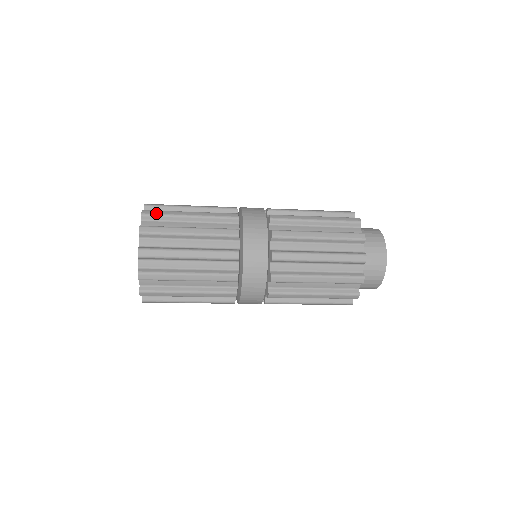
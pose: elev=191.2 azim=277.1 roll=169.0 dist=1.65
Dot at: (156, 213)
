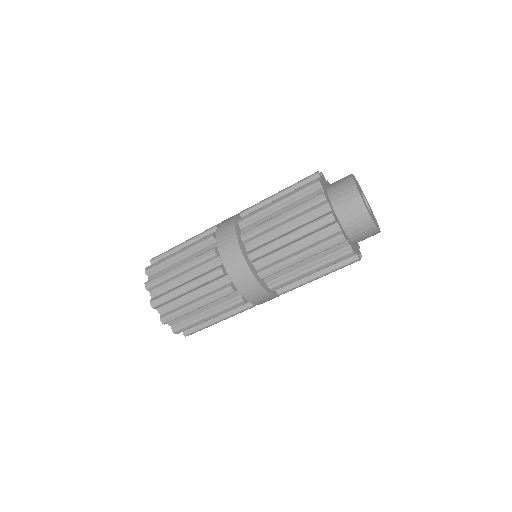
Dot at: (159, 255)
